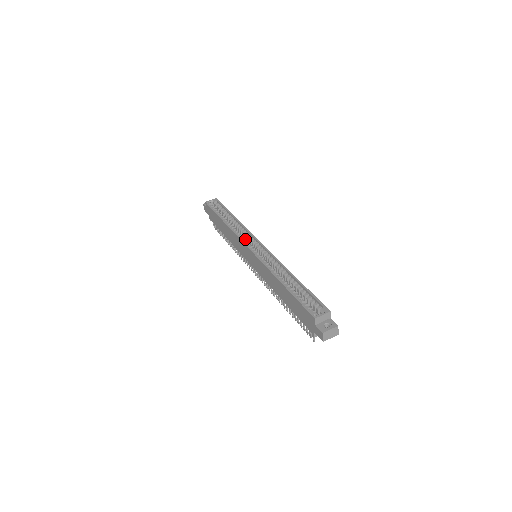
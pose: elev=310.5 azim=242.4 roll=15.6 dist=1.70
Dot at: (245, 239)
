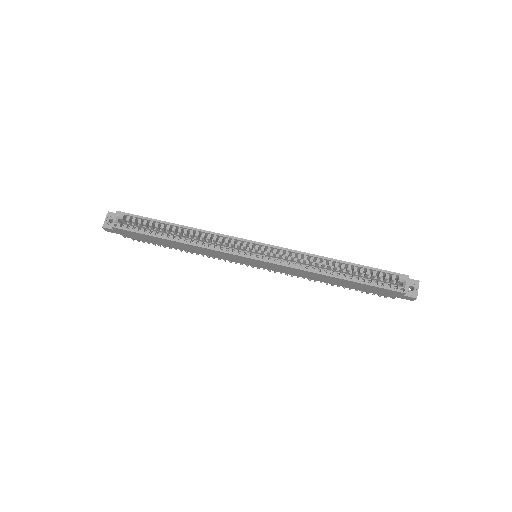
Dot at: (231, 248)
